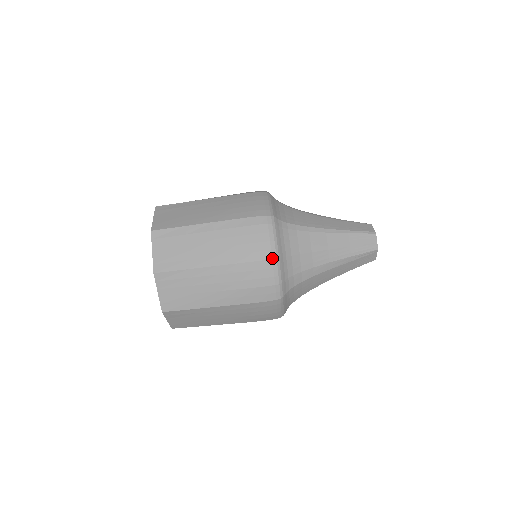
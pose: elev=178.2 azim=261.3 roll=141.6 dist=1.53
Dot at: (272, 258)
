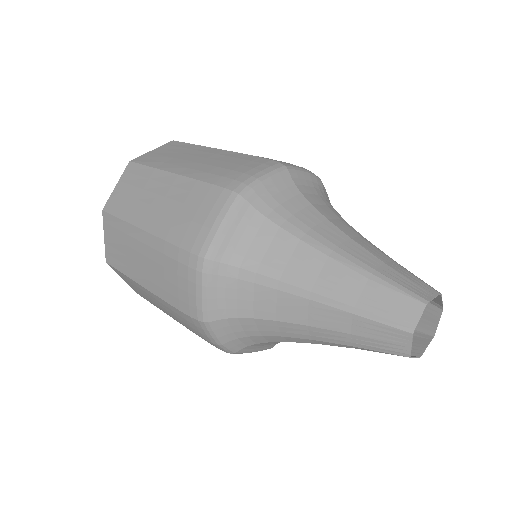
Dot at: (198, 319)
